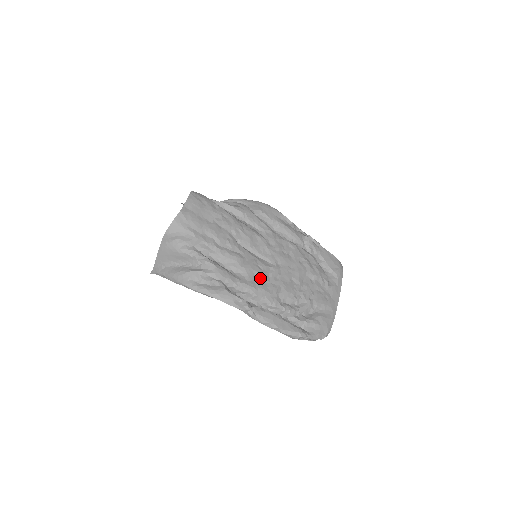
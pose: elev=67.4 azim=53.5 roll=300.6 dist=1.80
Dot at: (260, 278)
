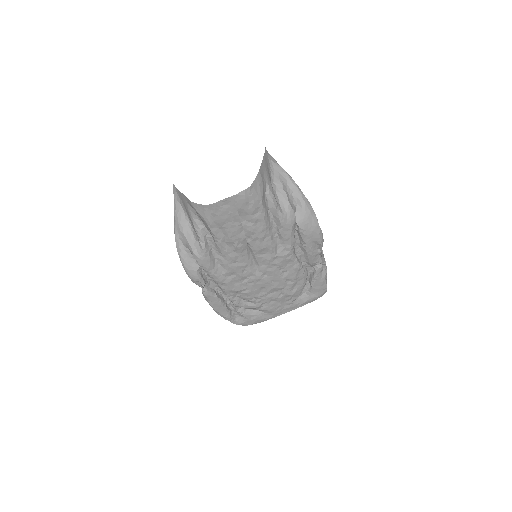
Dot at: (235, 278)
